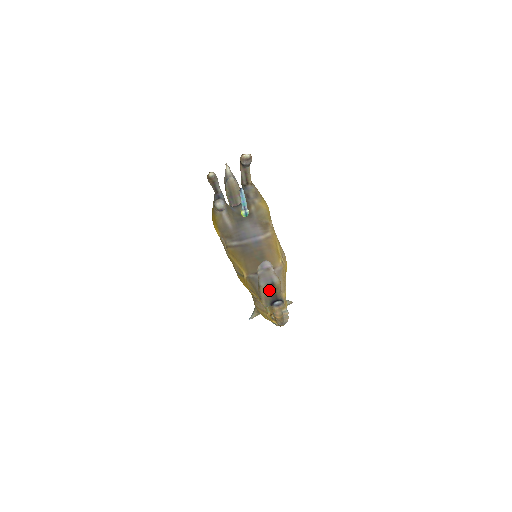
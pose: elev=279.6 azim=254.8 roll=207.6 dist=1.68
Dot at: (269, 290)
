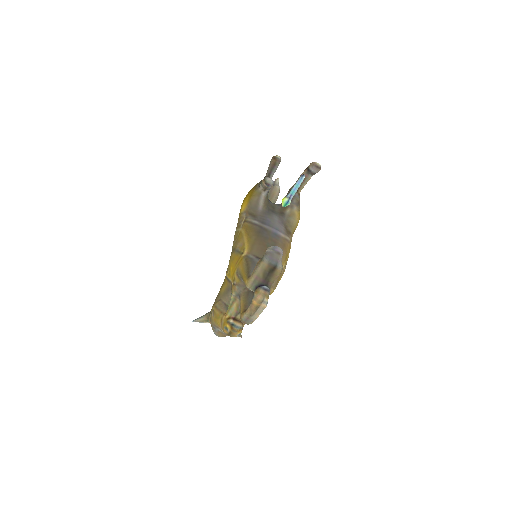
Dot at: (267, 270)
